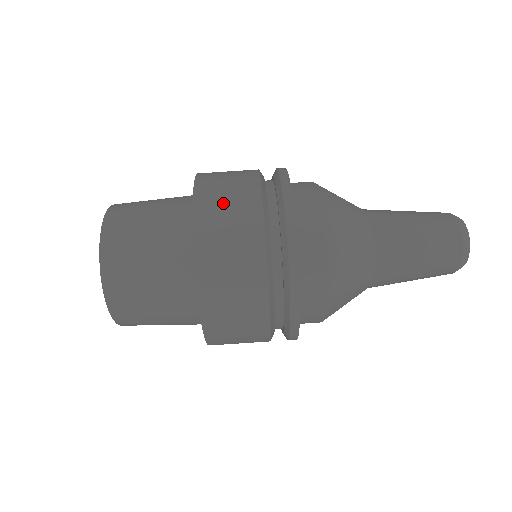
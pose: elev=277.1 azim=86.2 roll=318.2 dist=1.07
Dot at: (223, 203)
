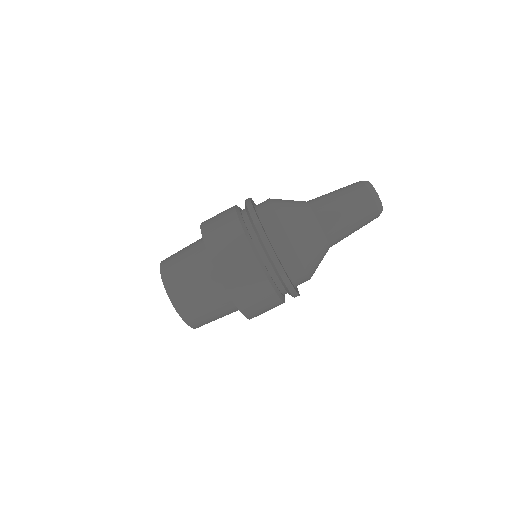
Dot at: (246, 289)
